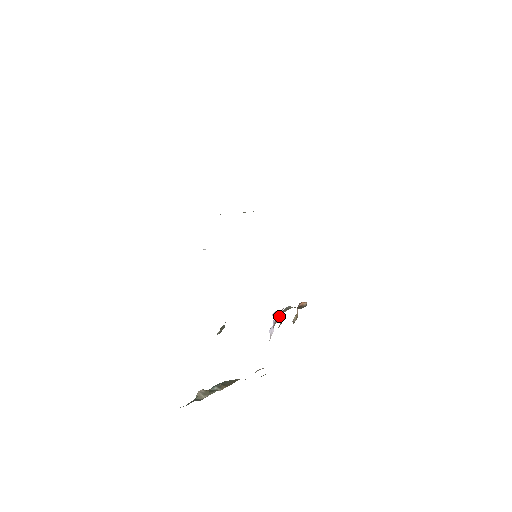
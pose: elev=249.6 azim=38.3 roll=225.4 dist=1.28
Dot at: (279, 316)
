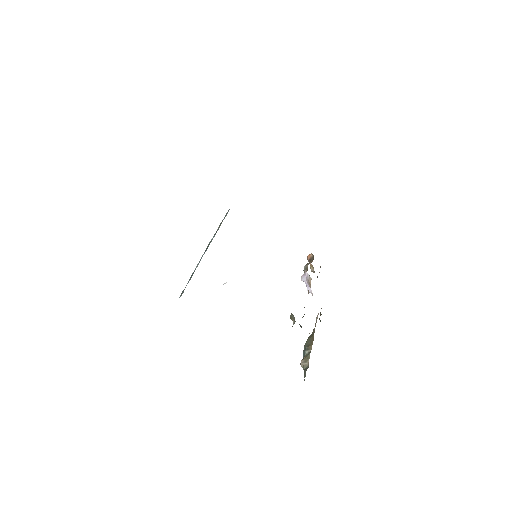
Dot at: (308, 278)
